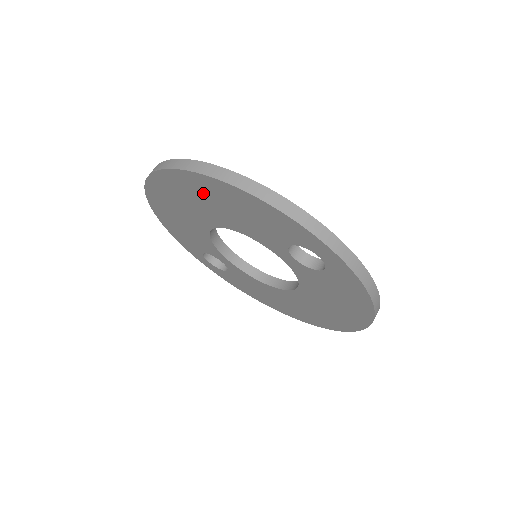
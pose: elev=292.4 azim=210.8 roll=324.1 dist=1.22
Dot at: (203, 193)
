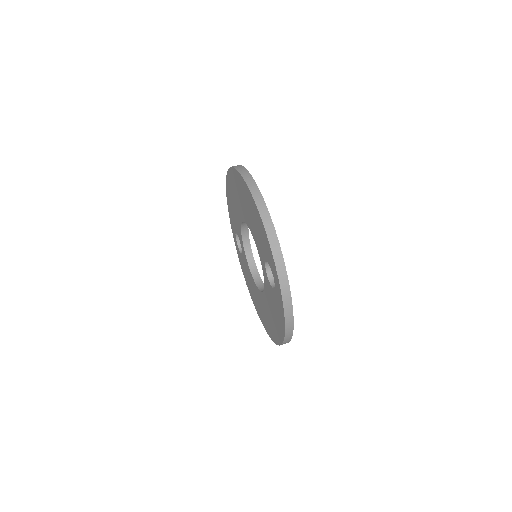
Dot at: (246, 198)
